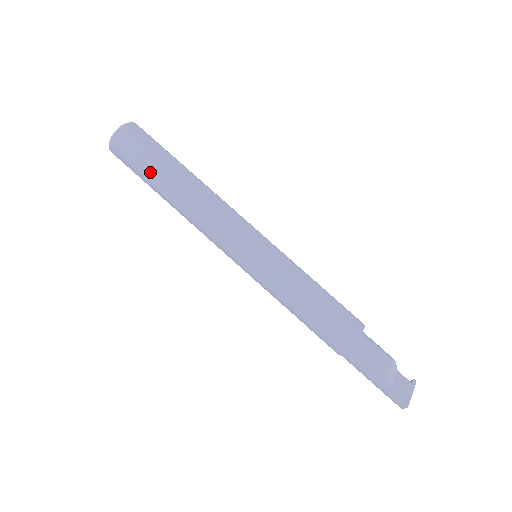
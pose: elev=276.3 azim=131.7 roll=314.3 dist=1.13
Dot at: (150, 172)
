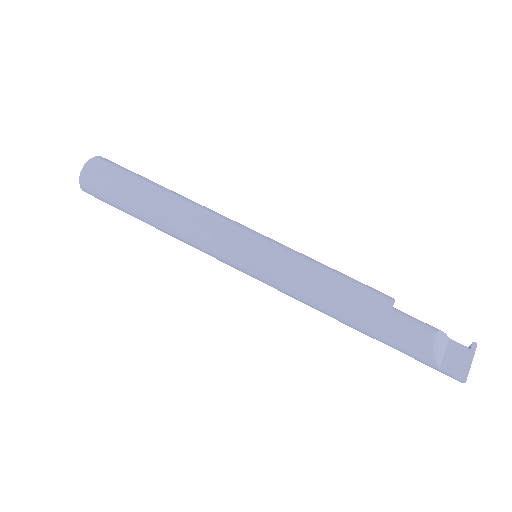
Dot at: (124, 205)
